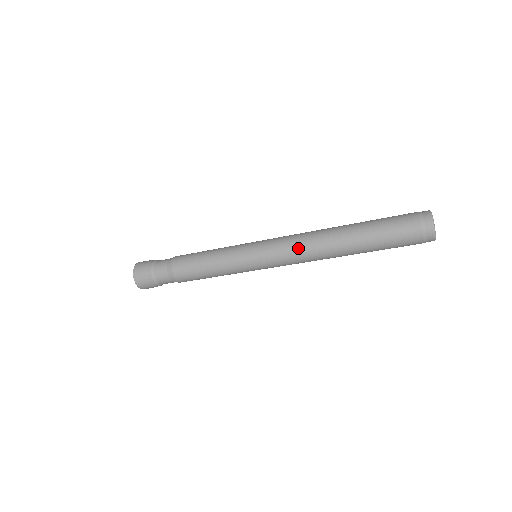
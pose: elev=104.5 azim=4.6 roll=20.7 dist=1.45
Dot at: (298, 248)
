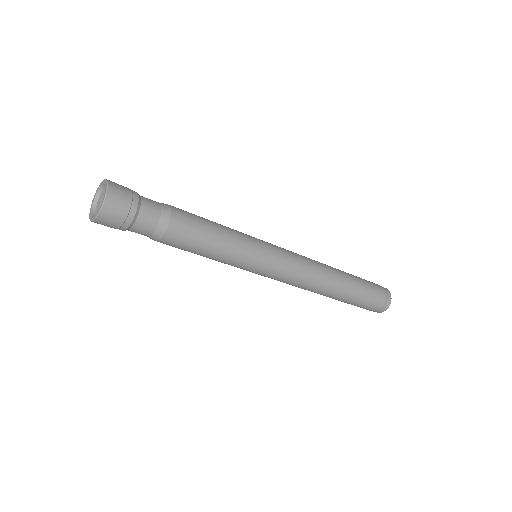
Dot at: (305, 257)
